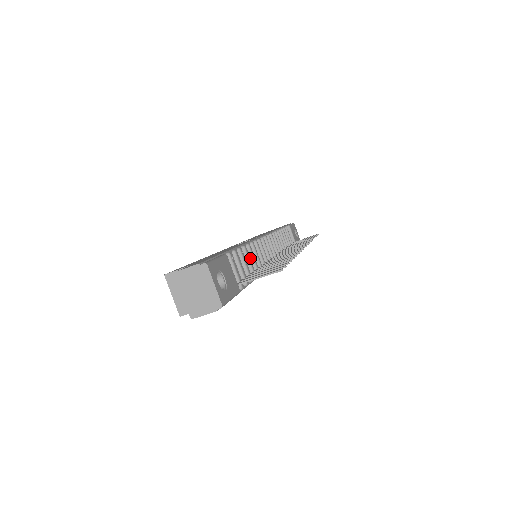
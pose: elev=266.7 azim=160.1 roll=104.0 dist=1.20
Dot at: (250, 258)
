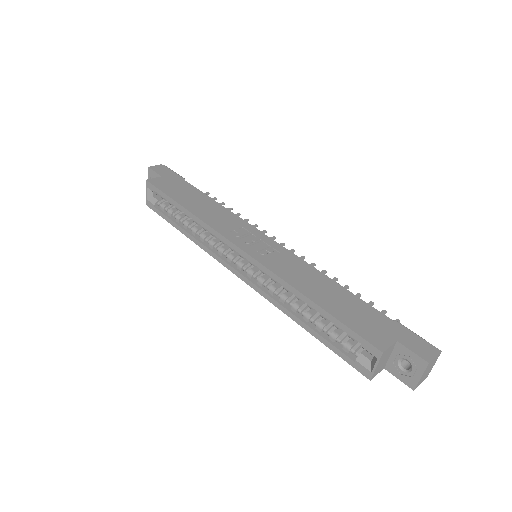
Dot at: occluded
